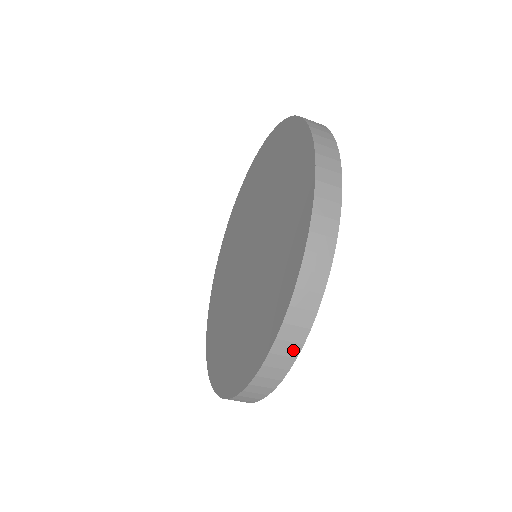
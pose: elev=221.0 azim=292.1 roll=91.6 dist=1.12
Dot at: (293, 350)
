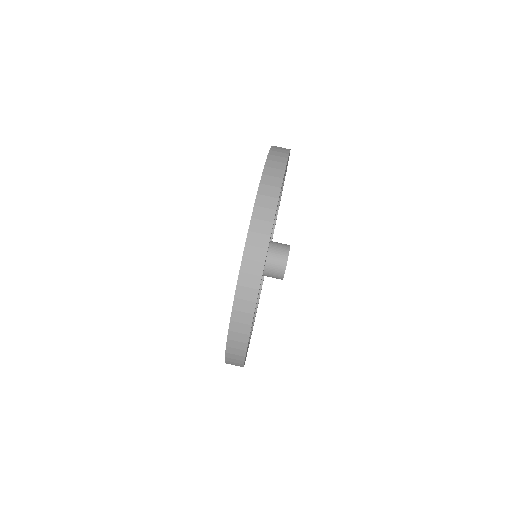
Dot at: (249, 307)
